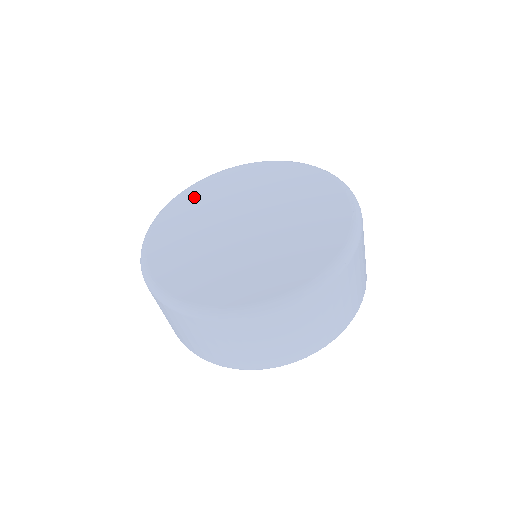
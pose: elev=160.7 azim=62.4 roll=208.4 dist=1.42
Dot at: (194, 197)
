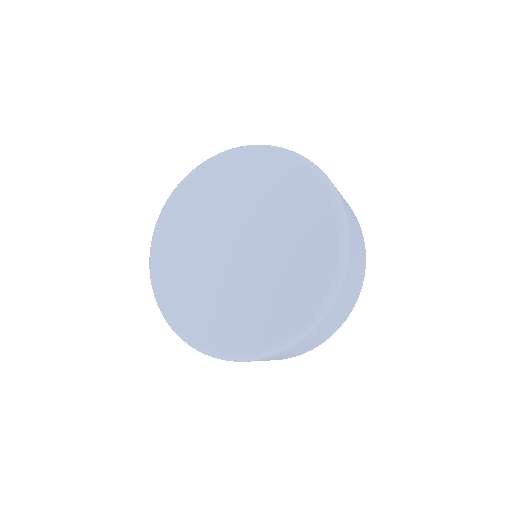
Dot at: (193, 193)
